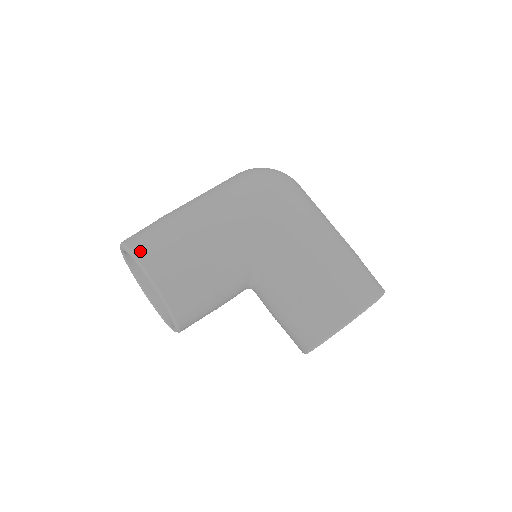
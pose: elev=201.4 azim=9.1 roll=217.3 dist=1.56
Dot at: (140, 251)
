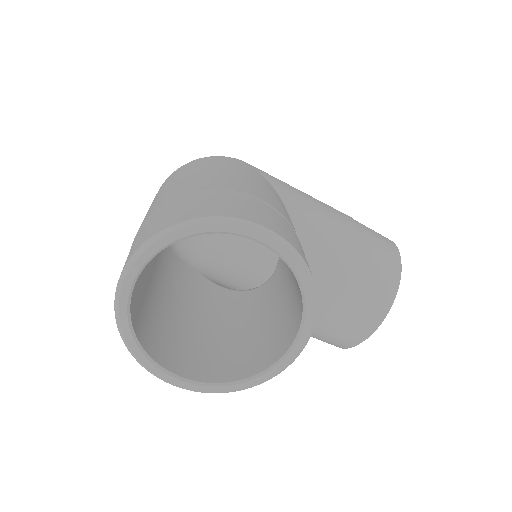
Dot at: (226, 212)
